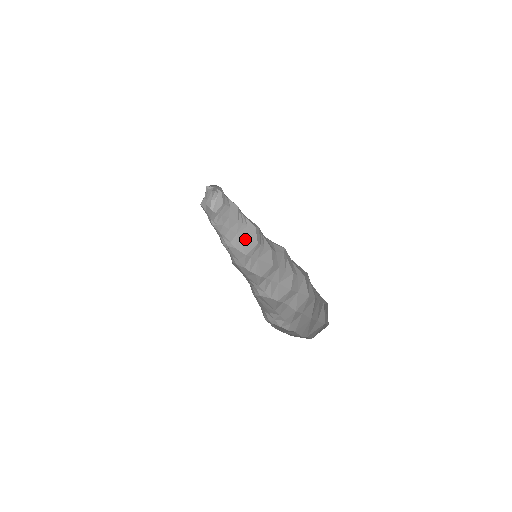
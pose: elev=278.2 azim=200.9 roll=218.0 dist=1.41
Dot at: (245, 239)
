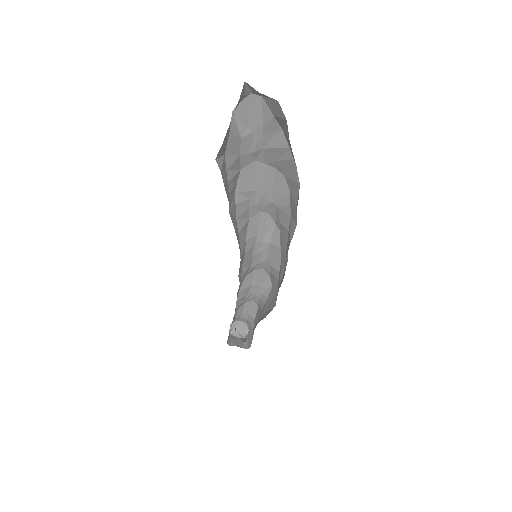
Dot at: (270, 304)
